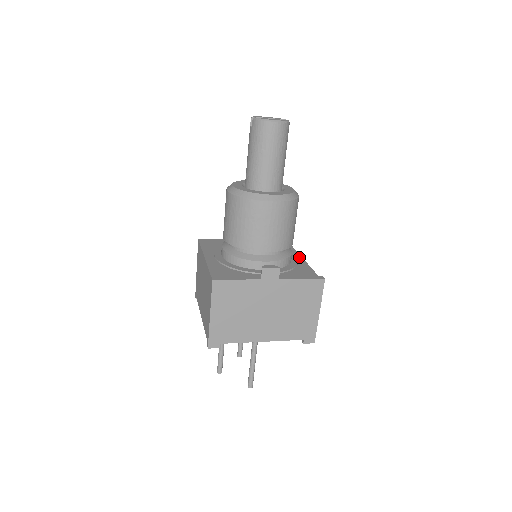
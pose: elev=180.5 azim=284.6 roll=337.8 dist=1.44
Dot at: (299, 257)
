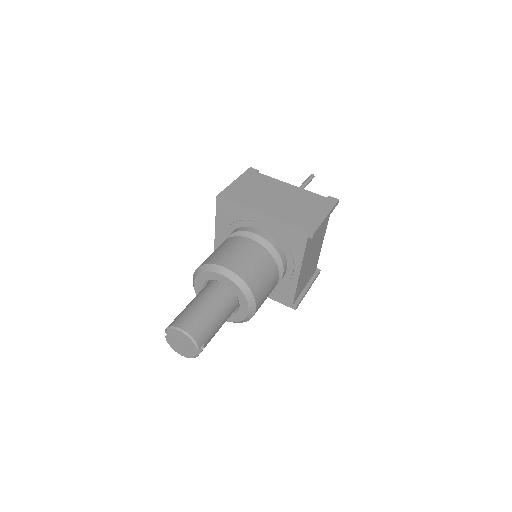
Dot at: (296, 273)
